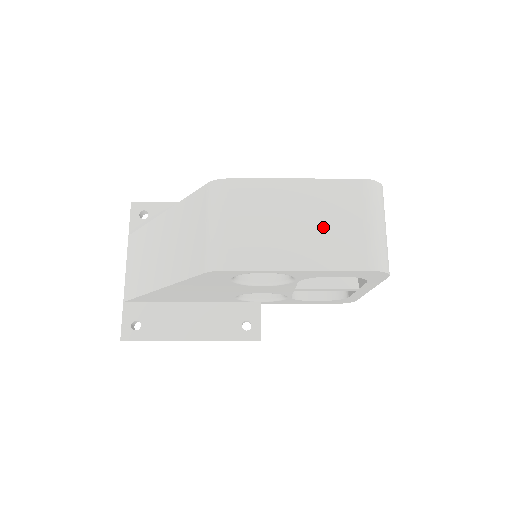
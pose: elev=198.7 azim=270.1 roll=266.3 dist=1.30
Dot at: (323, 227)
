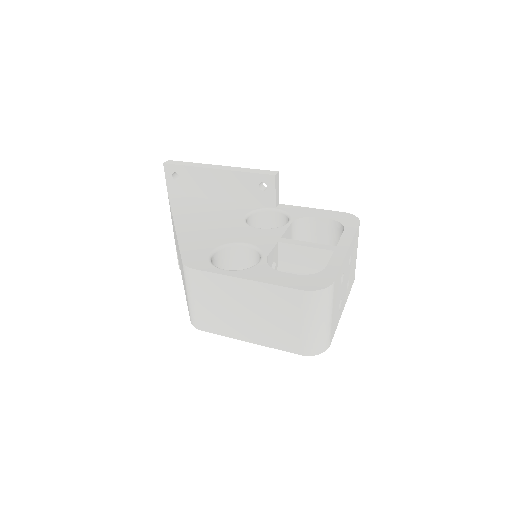
Dot at: (268, 320)
